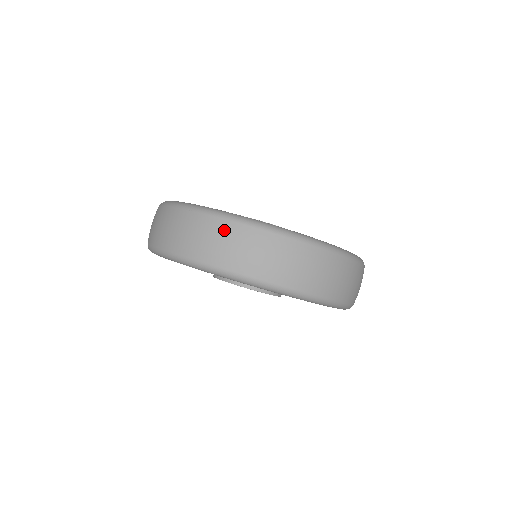
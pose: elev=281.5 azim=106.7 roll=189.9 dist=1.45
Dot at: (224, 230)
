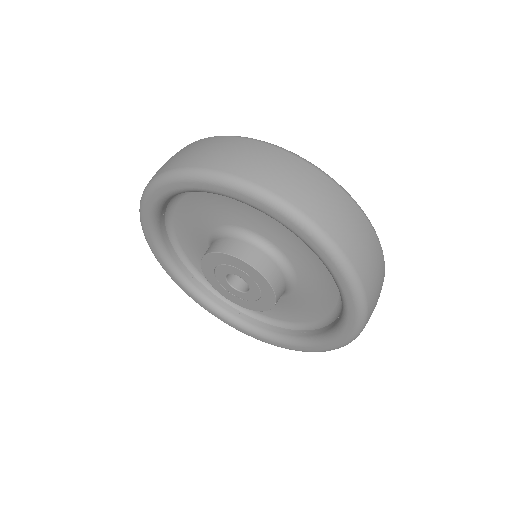
Dot at: (200, 143)
